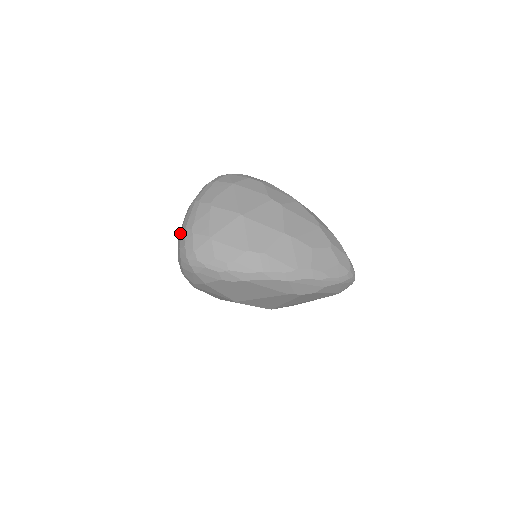
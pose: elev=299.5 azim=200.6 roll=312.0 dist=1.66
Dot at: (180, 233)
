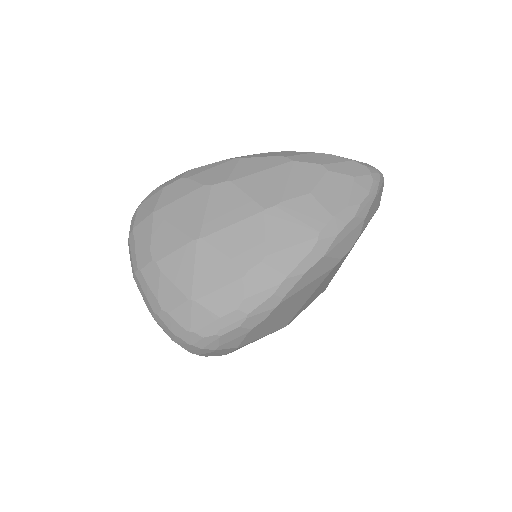
Dot at: occluded
